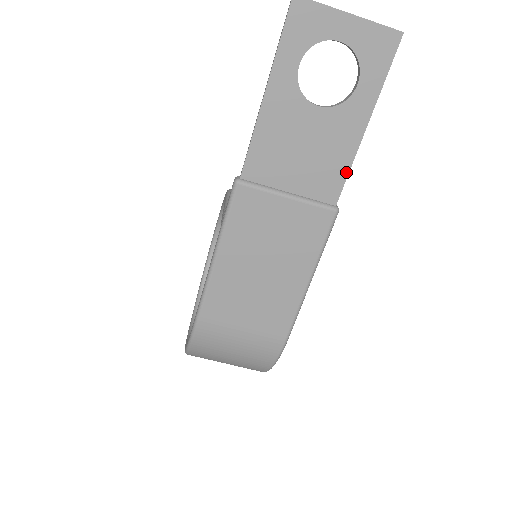
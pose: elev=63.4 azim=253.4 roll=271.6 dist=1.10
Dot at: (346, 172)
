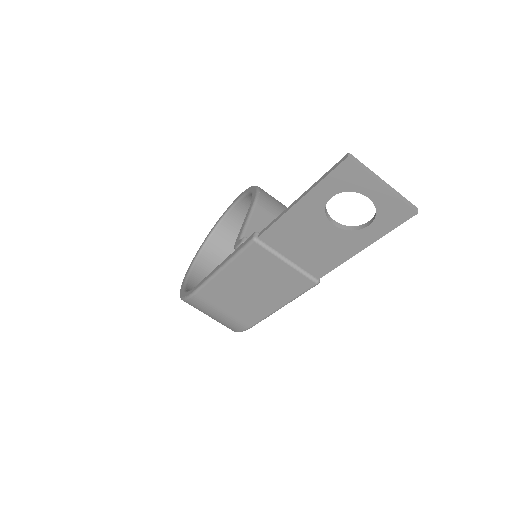
Dot at: (335, 266)
